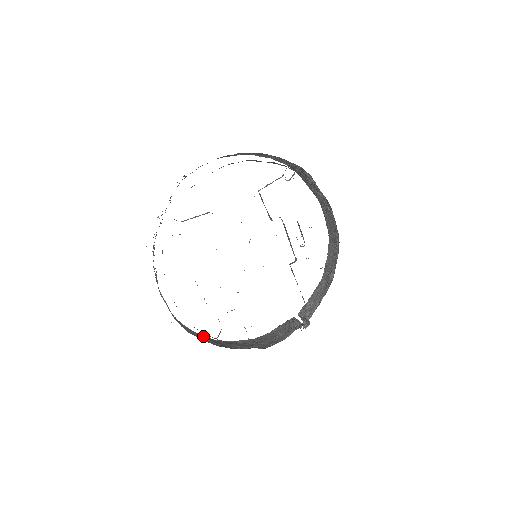
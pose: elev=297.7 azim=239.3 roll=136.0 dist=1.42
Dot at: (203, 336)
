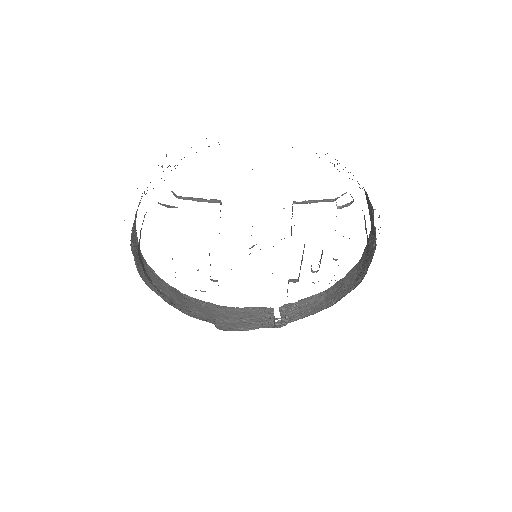
Dot at: (168, 286)
